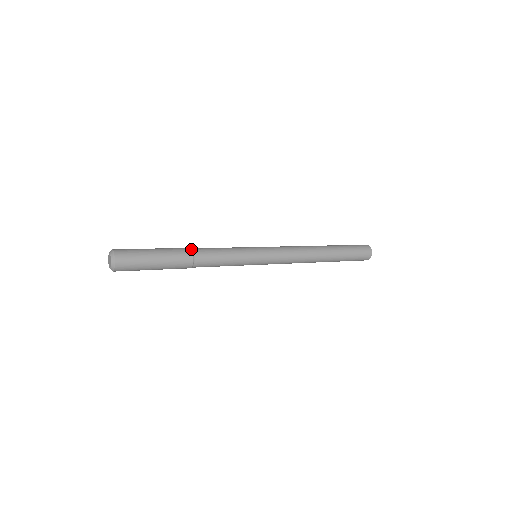
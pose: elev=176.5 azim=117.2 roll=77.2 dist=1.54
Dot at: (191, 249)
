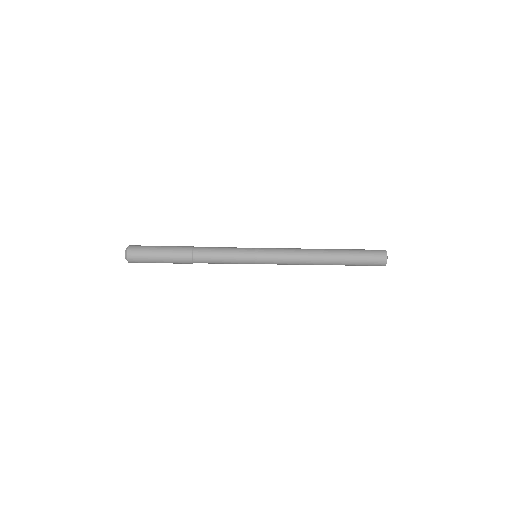
Dot at: (193, 246)
